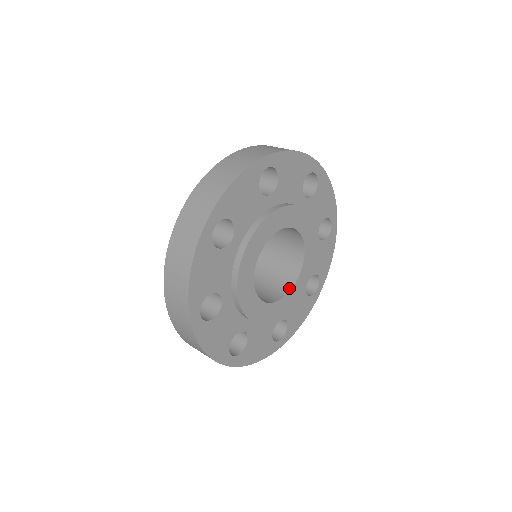
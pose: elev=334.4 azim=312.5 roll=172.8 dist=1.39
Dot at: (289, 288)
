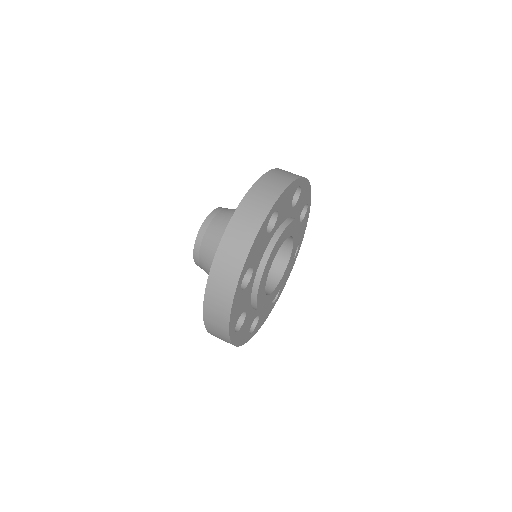
Dot at: (283, 271)
